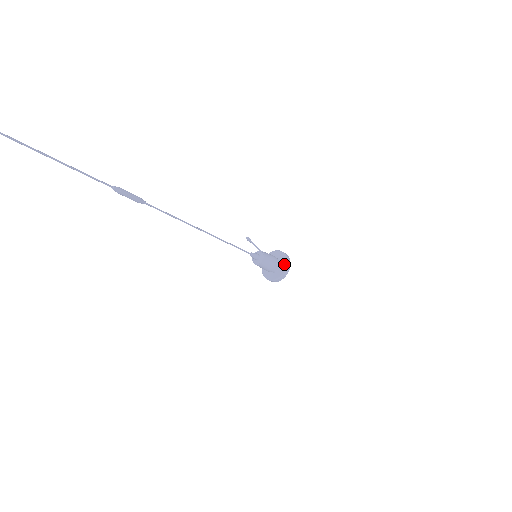
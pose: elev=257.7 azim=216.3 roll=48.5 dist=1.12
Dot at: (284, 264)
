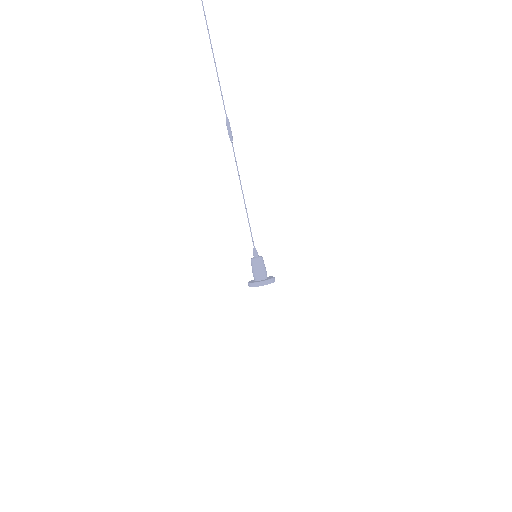
Dot at: (268, 279)
